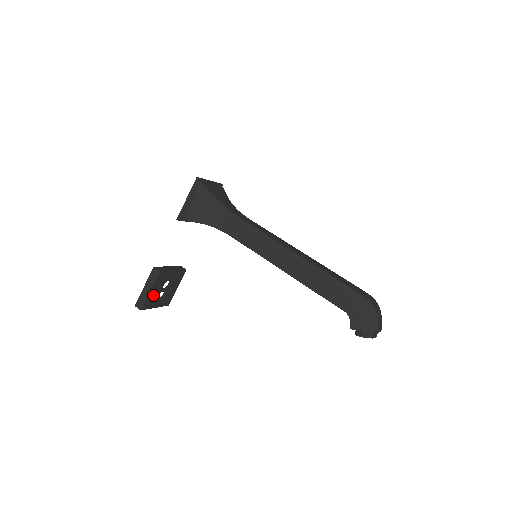
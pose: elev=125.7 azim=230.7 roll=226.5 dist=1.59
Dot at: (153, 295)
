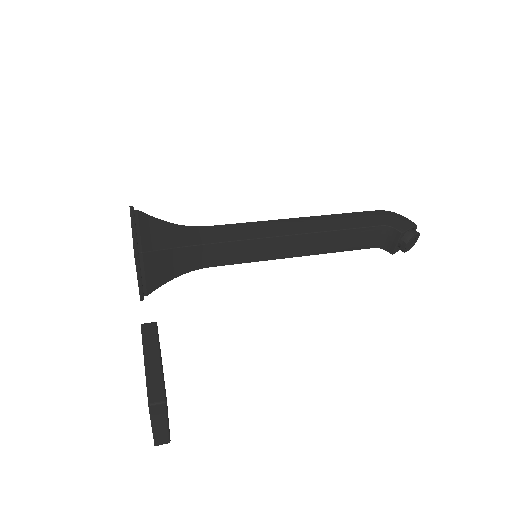
Dot at: occluded
